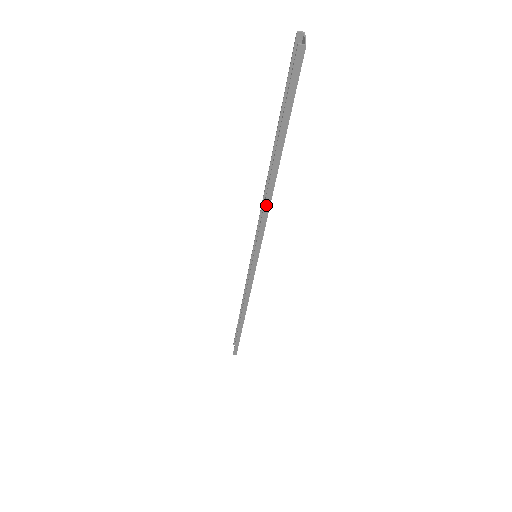
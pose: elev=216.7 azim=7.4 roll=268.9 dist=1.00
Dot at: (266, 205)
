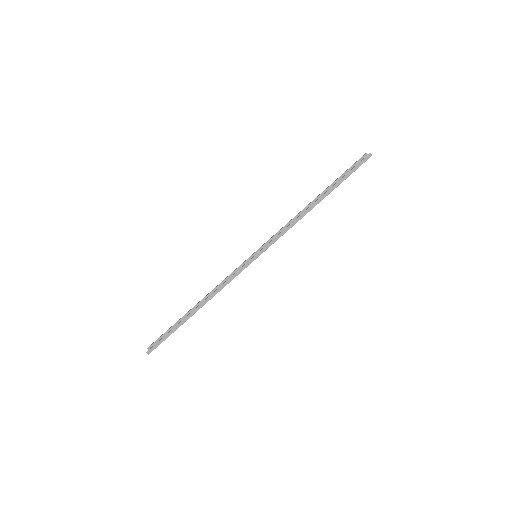
Dot at: (298, 219)
